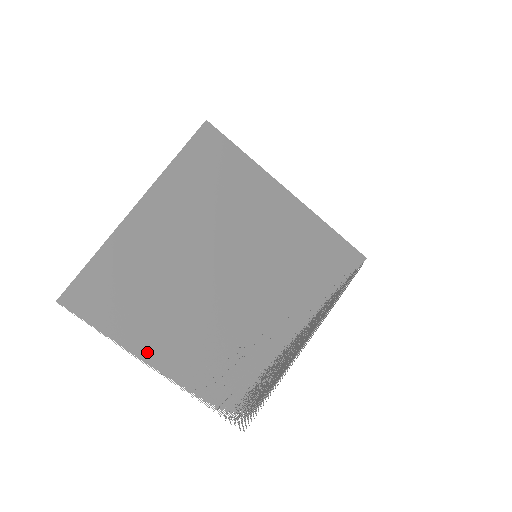
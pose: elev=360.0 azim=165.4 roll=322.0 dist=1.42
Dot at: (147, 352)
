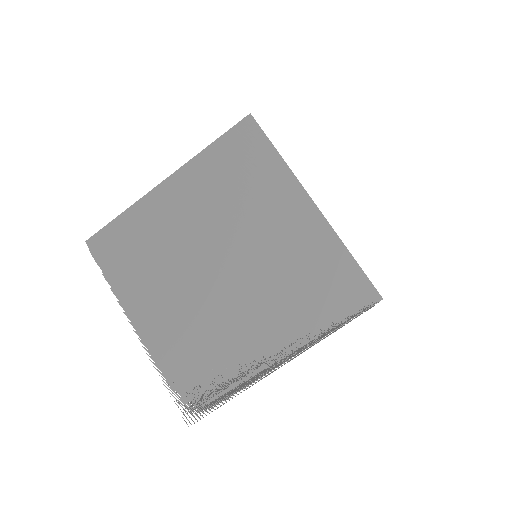
Dot at: (133, 310)
